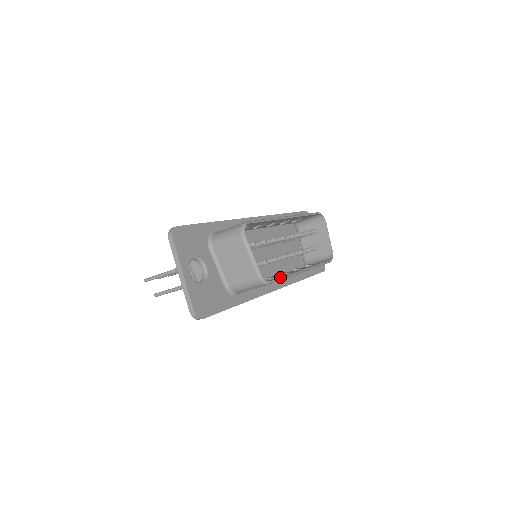
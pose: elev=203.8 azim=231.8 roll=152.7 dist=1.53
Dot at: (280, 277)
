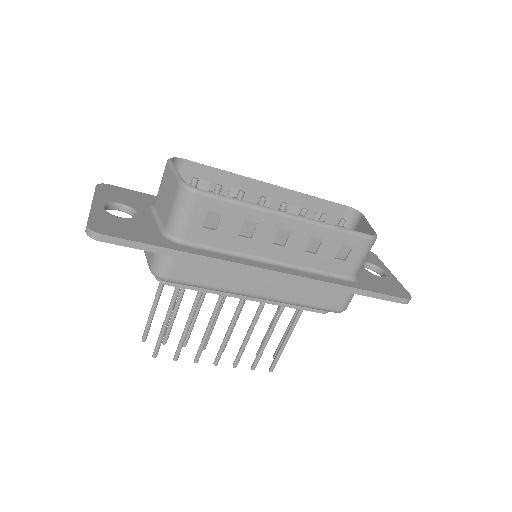
Dot at: (228, 198)
